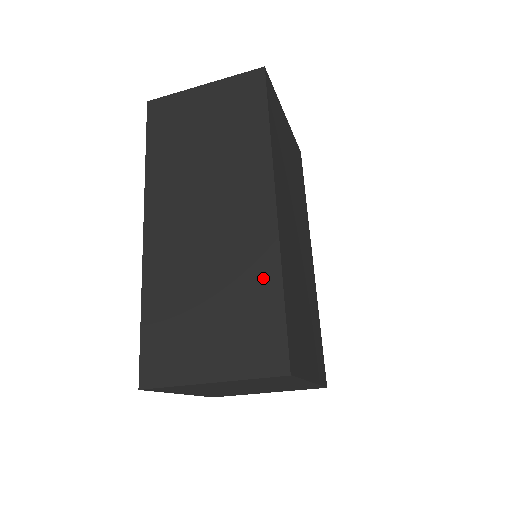
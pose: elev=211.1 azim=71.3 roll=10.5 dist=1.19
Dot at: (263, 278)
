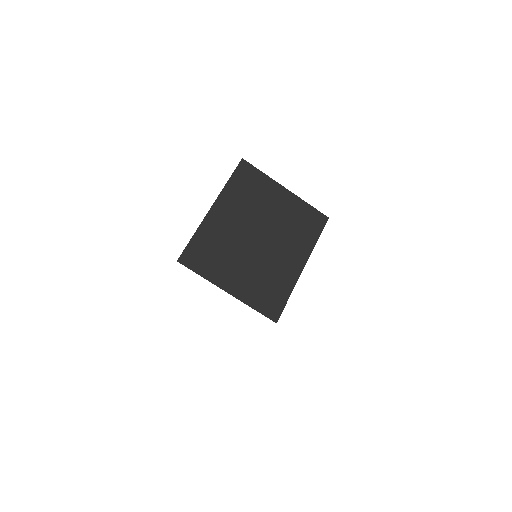
Dot at: occluded
